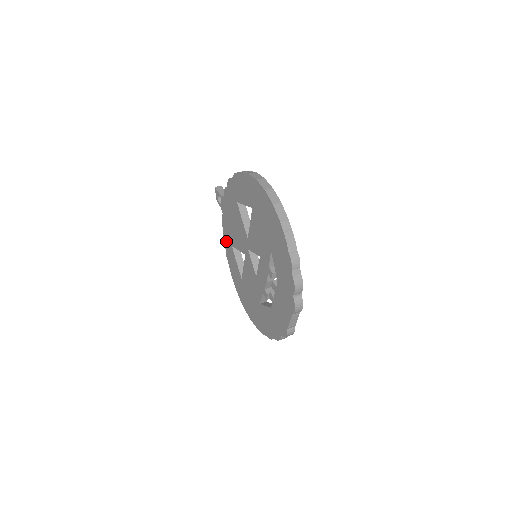
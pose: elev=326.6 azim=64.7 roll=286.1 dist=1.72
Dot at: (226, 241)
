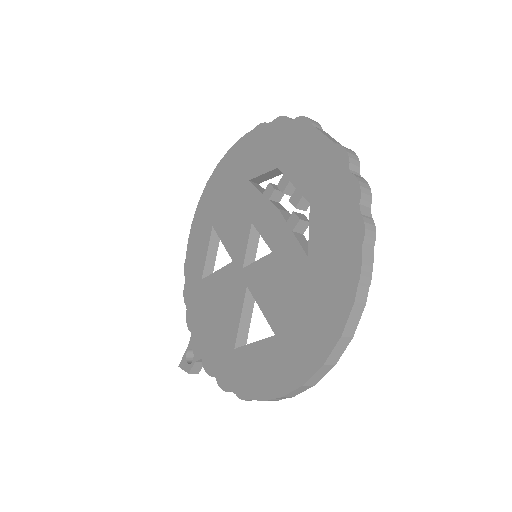
Dot at: (226, 375)
